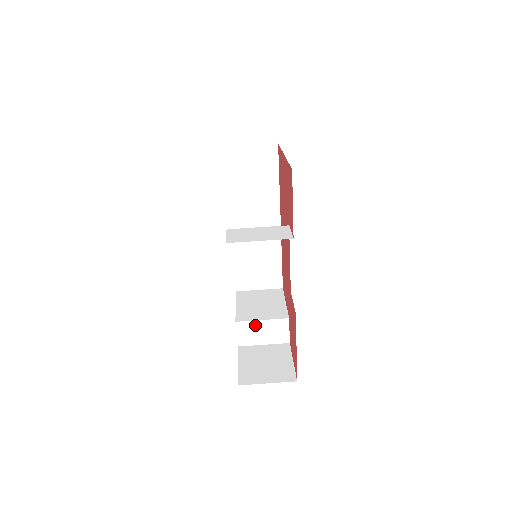
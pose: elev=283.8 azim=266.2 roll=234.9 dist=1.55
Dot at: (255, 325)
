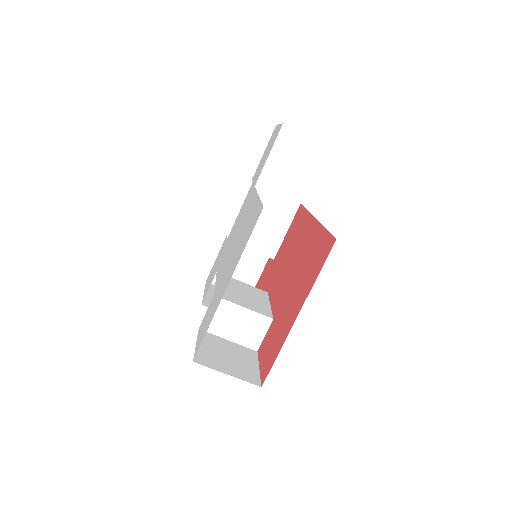
Dot at: occluded
